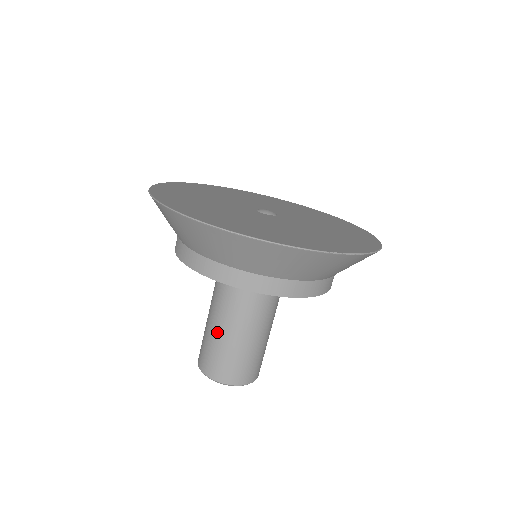
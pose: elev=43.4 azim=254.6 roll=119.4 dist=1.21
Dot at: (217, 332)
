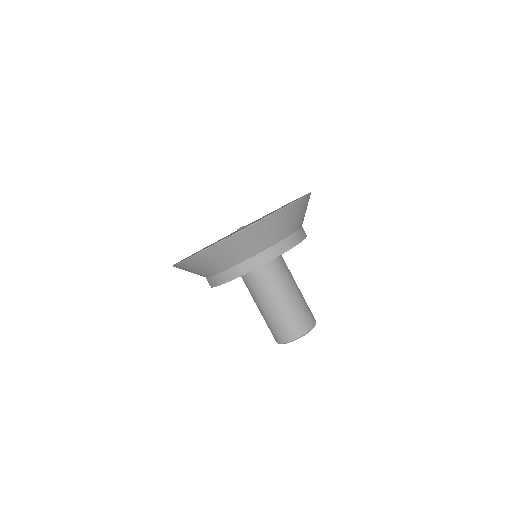
Dot at: (261, 313)
